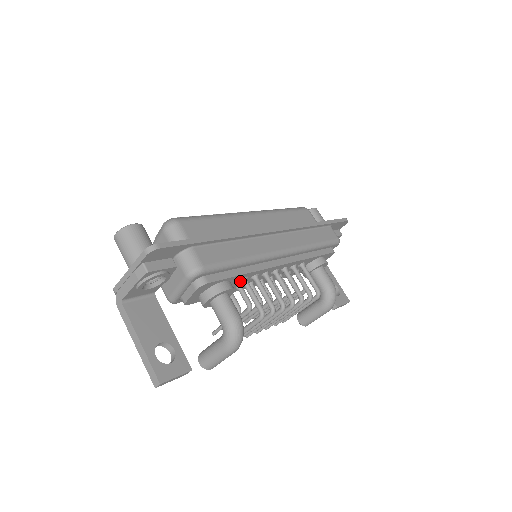
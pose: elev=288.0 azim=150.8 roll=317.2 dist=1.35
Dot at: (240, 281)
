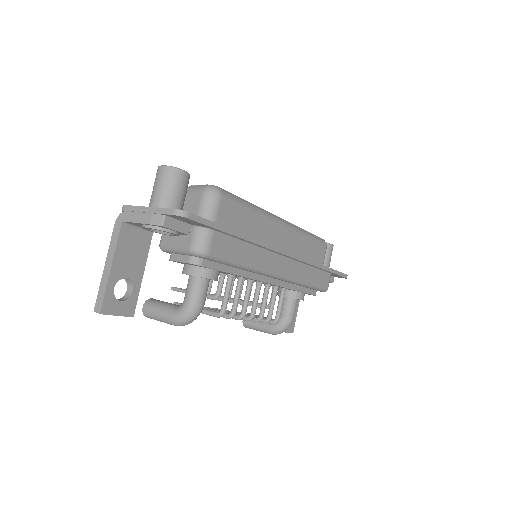
Dot at: (227, 274)
